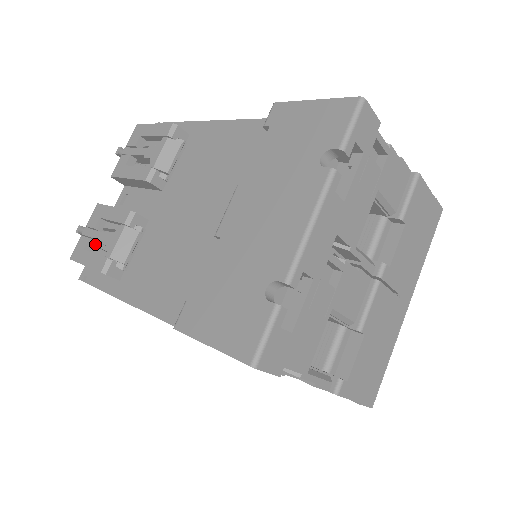
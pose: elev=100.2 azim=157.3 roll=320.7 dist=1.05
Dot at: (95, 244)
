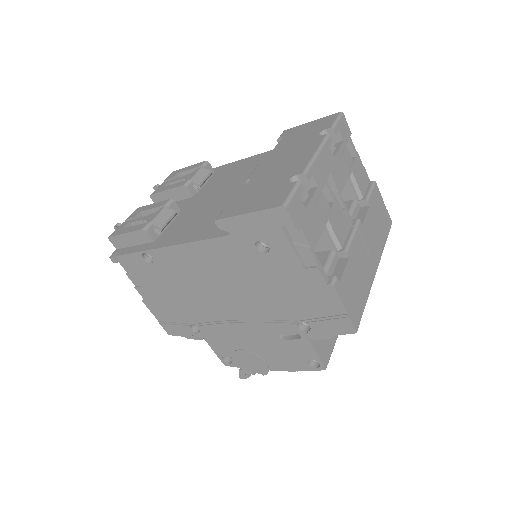
Dot at: occluded
